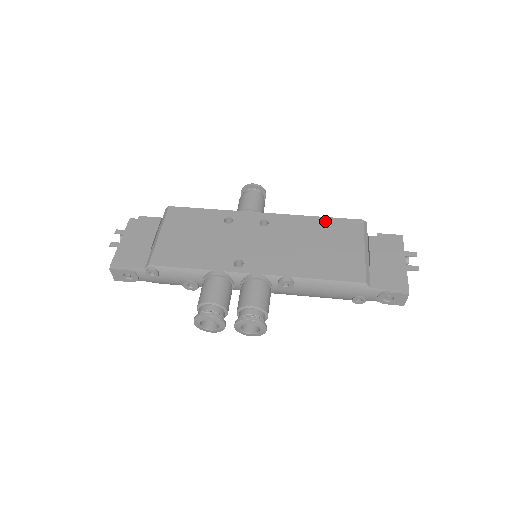
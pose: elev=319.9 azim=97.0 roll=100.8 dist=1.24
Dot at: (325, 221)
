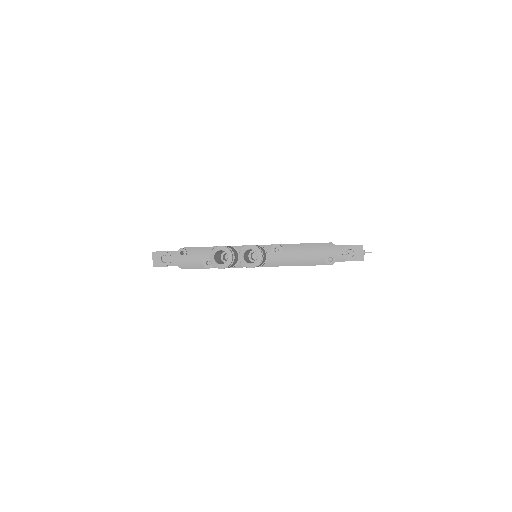
Dot at: occluded
